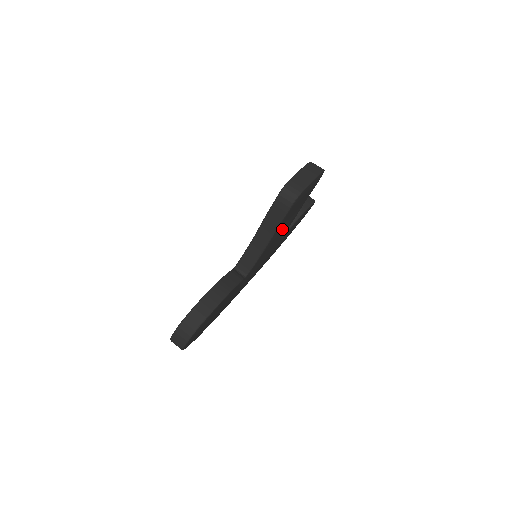
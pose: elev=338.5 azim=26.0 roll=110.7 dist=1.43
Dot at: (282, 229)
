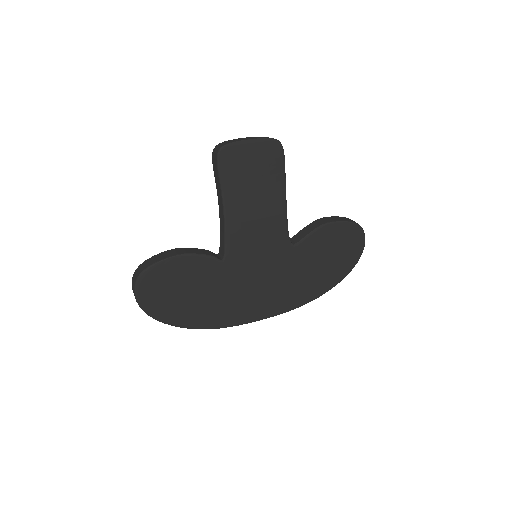
Dot at: (252, 208)
